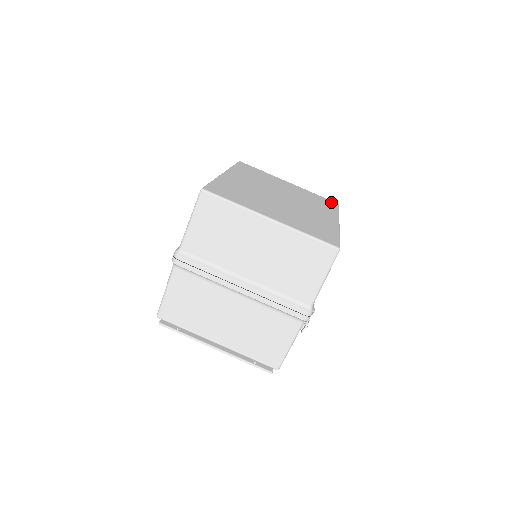
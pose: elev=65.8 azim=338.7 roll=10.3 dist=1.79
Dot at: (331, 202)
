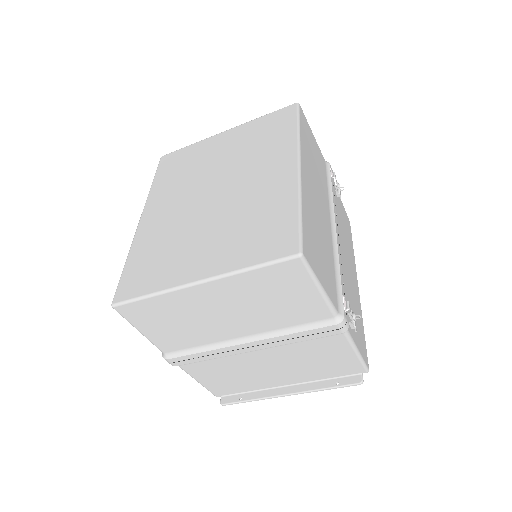
Dot at: (285, 113)
